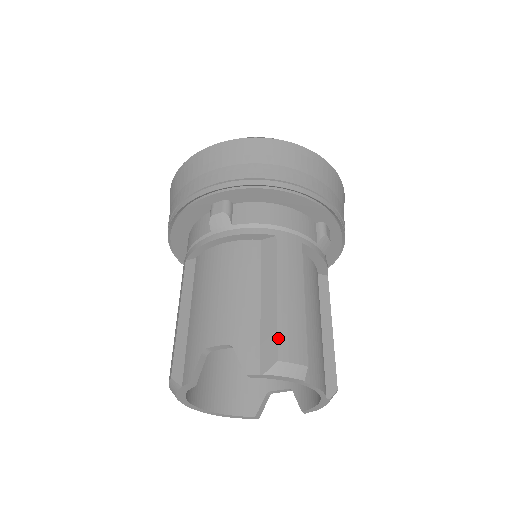
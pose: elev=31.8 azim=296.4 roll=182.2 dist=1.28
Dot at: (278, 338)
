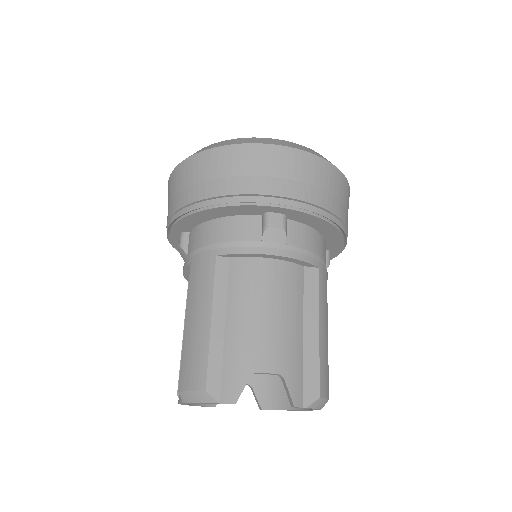
Dot at: (320, 375)
